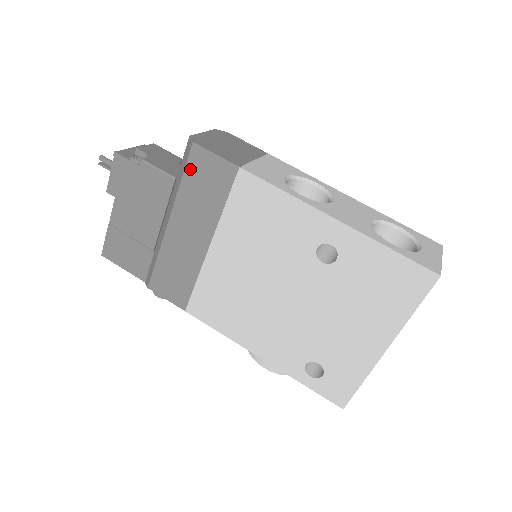
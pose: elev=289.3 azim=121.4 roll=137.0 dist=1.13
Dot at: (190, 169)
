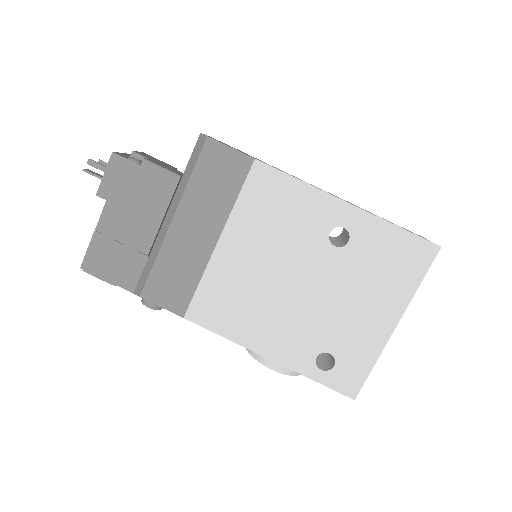
Dot at: (202, 163)
